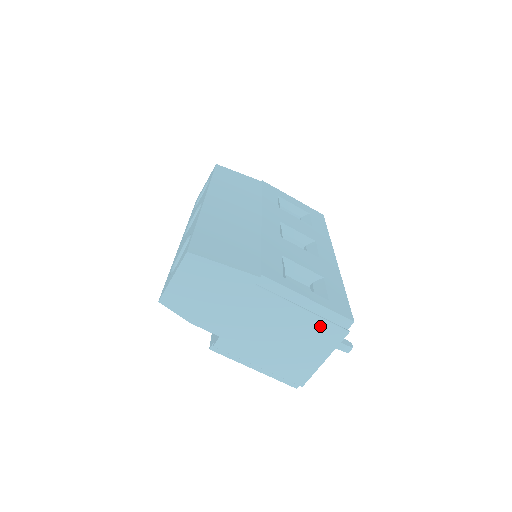
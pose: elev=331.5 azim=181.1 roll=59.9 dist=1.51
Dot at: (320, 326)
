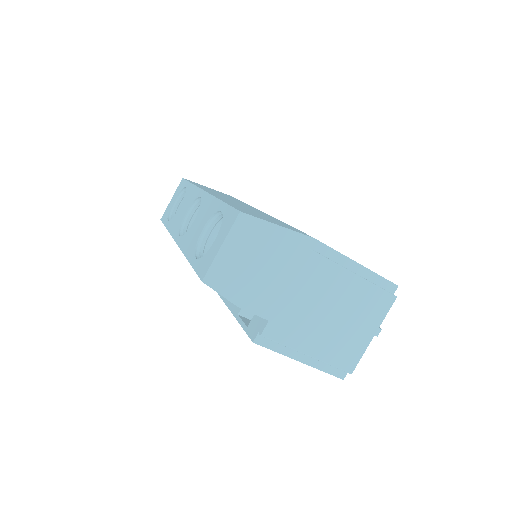
Dot at: (370, 293)
